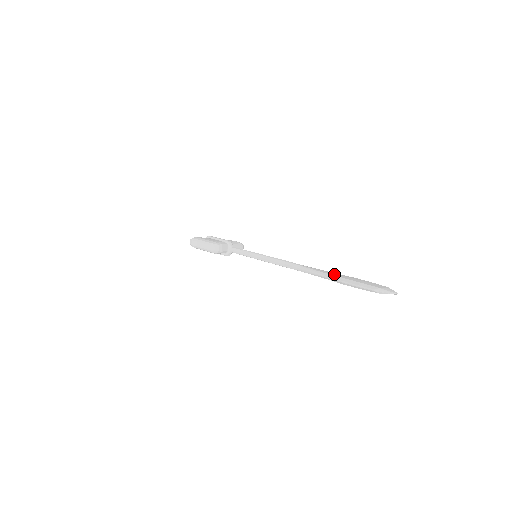
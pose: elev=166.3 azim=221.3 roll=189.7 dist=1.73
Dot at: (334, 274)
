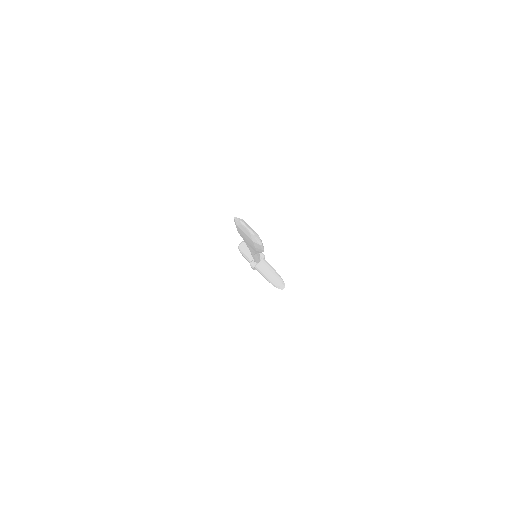
Dot at: occluded
